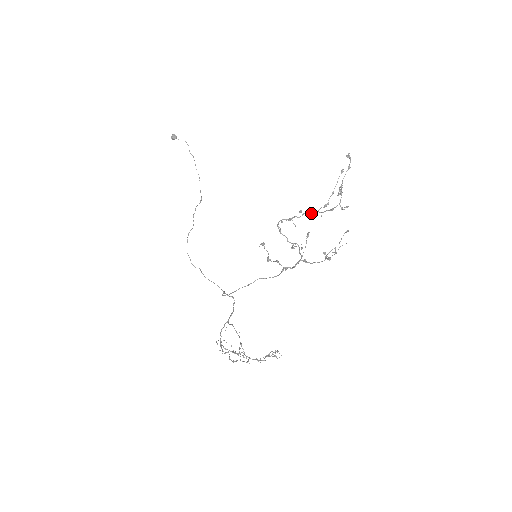
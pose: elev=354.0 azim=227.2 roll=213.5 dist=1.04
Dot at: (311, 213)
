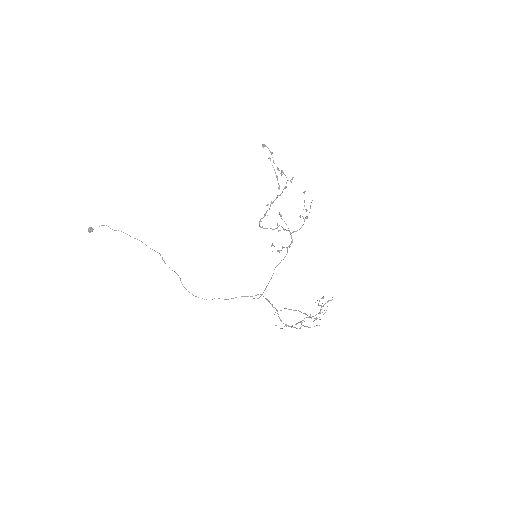
Dot at: (274, 200)
